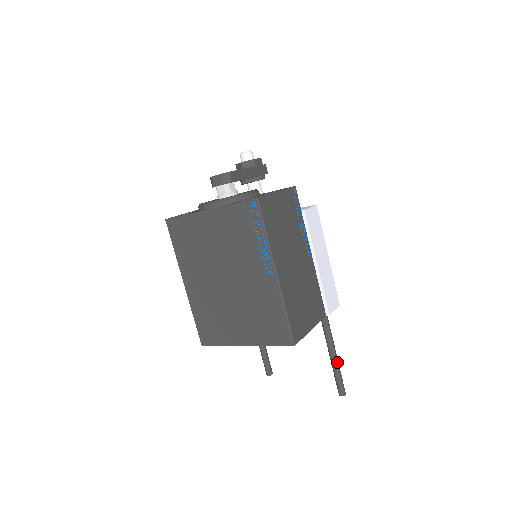
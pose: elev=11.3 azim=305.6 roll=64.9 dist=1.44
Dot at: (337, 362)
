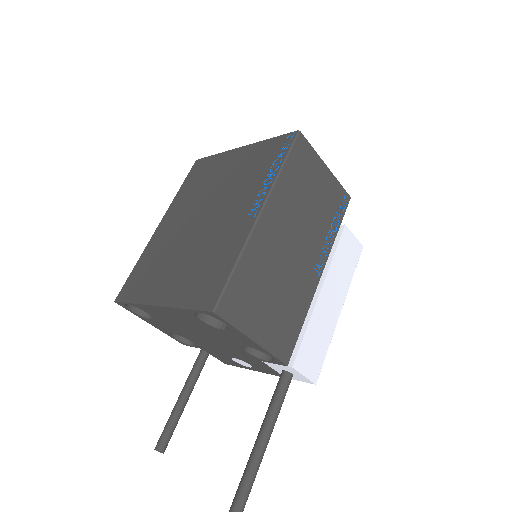
Dot at: (257, 464)
